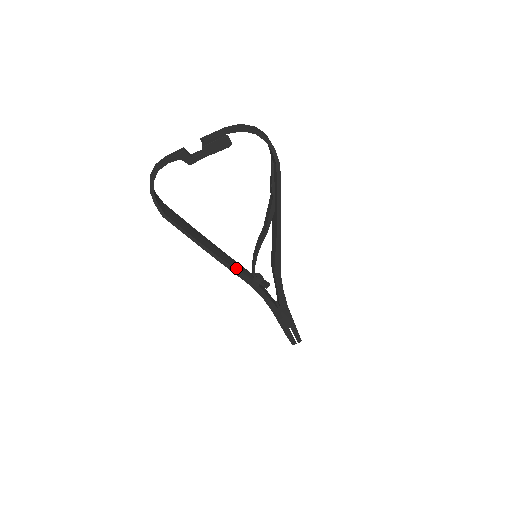
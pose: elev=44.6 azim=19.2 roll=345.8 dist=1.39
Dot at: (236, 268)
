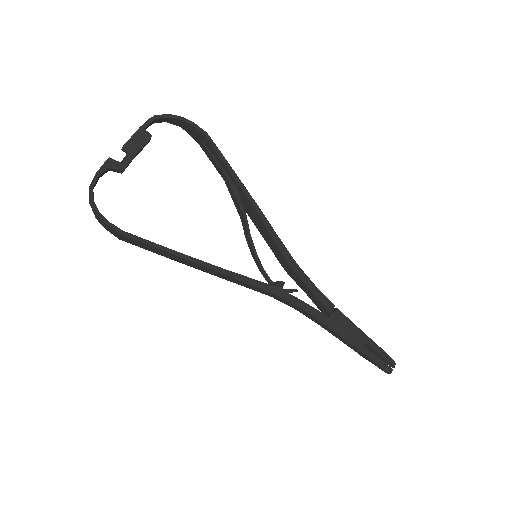
Dot at: (242, 275)
